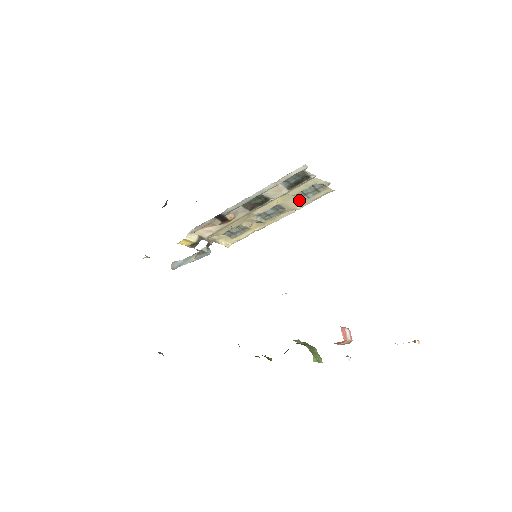
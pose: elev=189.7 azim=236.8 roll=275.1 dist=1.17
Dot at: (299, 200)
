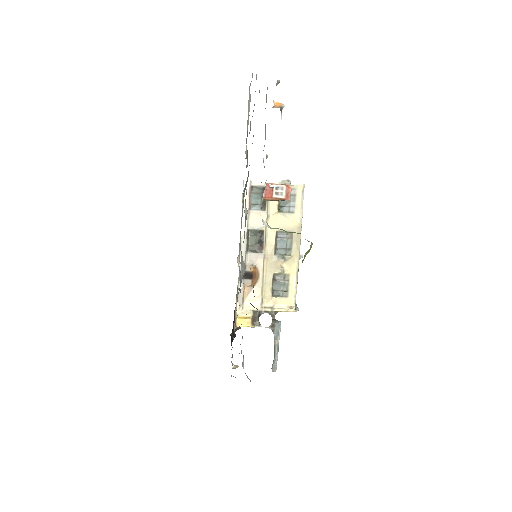
Dot at: (290, 215)
